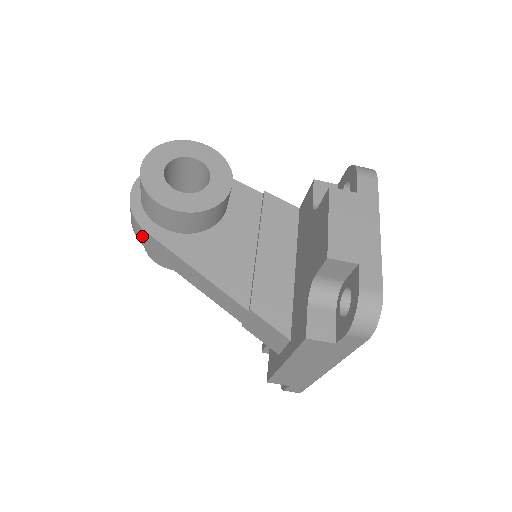
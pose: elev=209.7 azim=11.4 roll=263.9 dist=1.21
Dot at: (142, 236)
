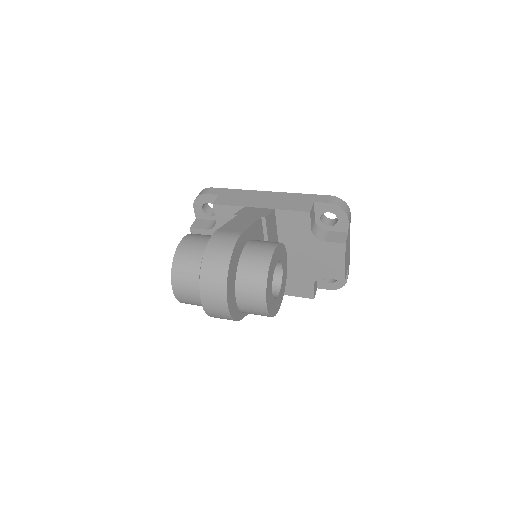
Dot at: occluded
